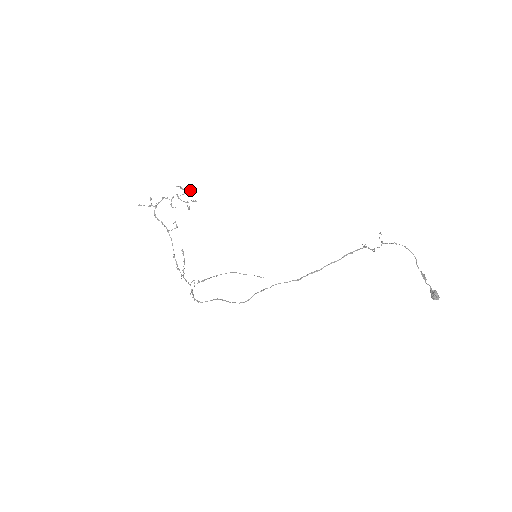
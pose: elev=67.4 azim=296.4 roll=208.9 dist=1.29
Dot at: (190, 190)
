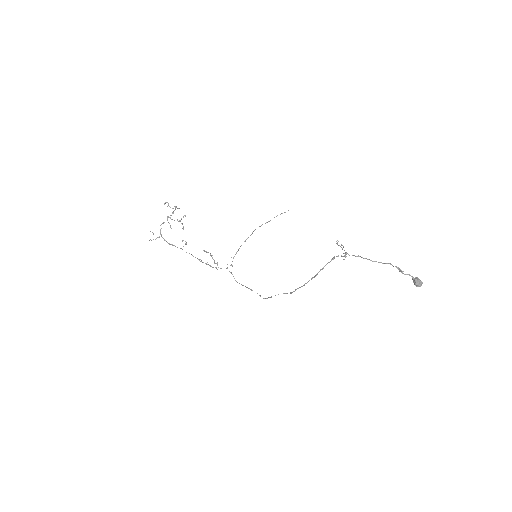
Dot at: (175, 206)
